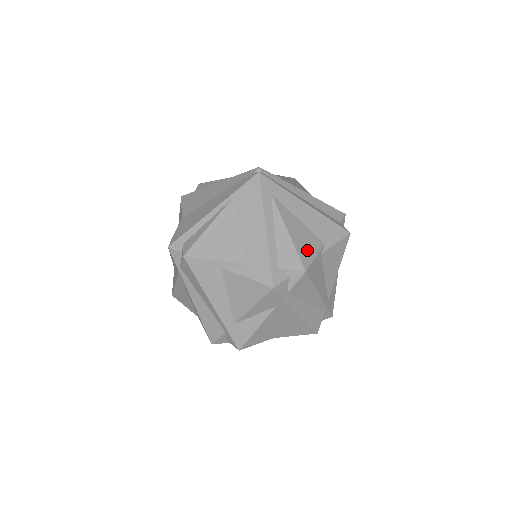
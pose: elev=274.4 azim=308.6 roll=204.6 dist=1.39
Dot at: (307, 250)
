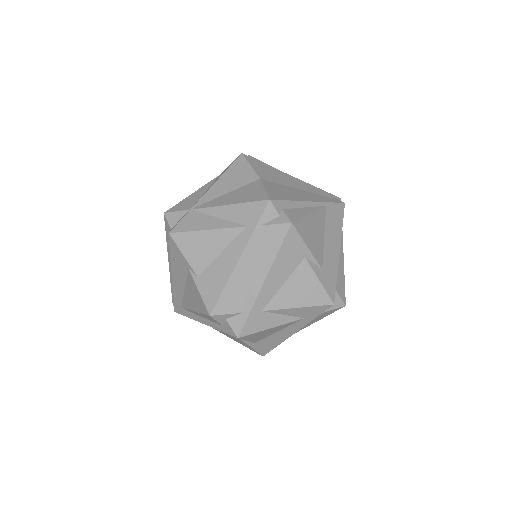
Dot at: occluded
